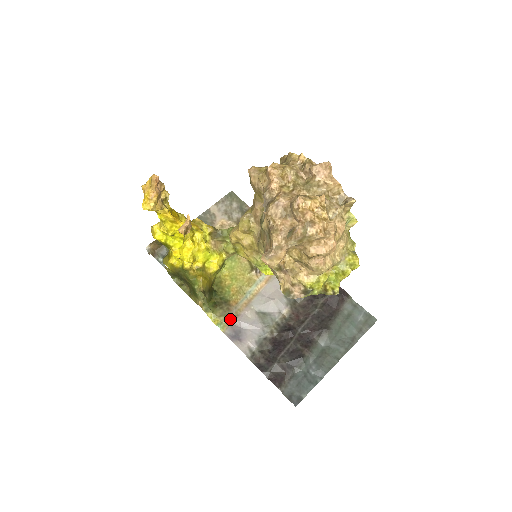
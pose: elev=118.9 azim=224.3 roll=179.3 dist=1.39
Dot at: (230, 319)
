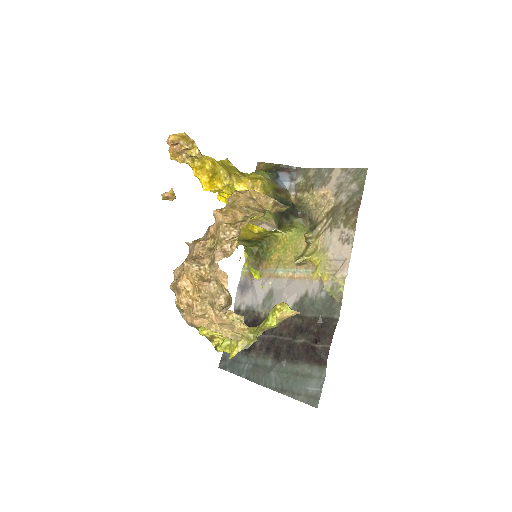
Dot at: occluded
